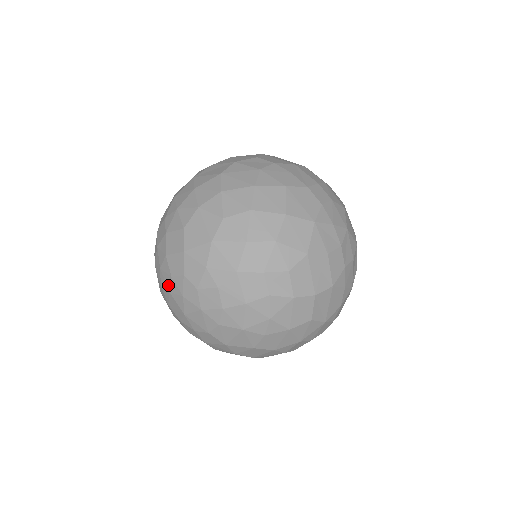
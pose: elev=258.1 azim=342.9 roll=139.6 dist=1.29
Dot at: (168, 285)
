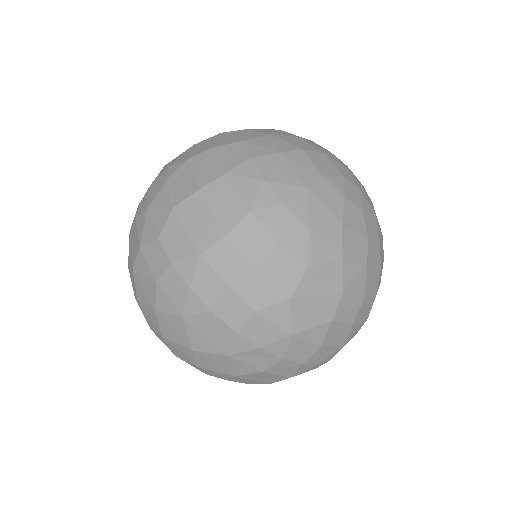
Dot at: occluded
